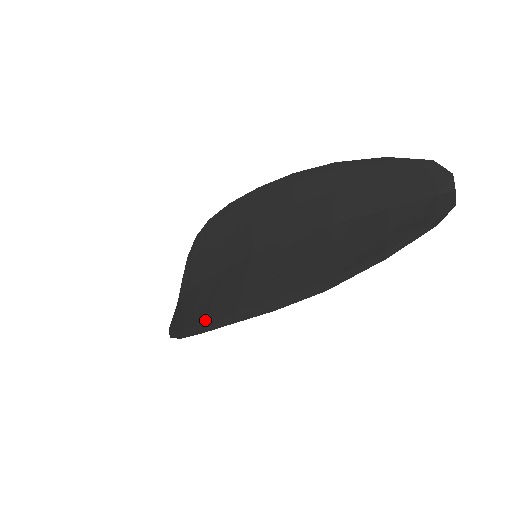
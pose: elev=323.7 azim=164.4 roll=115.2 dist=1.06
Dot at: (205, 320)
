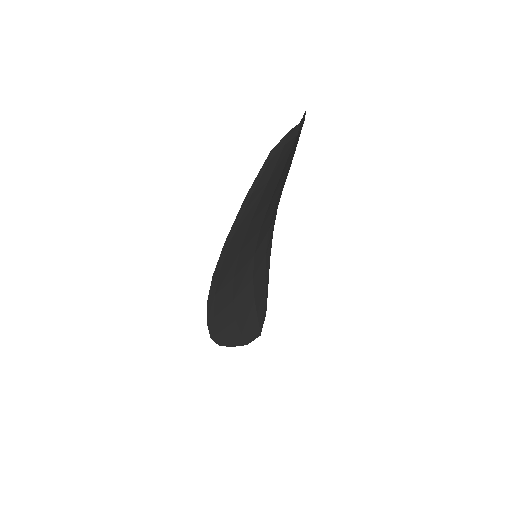
Dot at: (215, 313)
